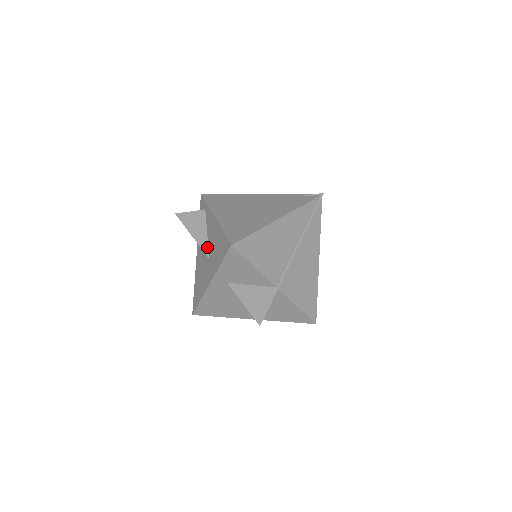
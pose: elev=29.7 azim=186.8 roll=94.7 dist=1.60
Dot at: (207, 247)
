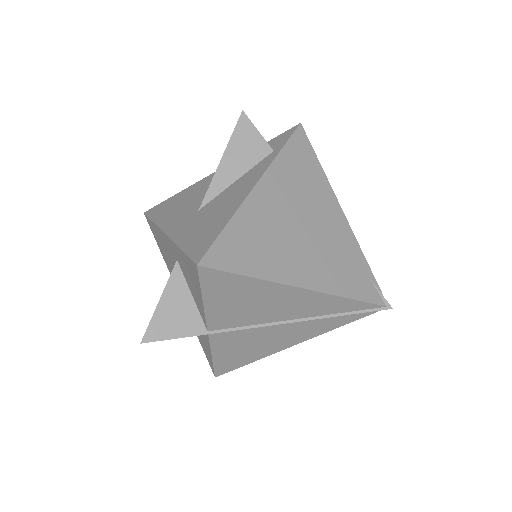
Dot at: (215, 195)
